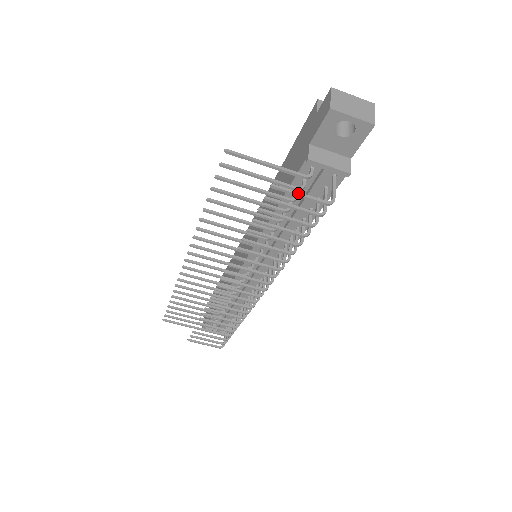
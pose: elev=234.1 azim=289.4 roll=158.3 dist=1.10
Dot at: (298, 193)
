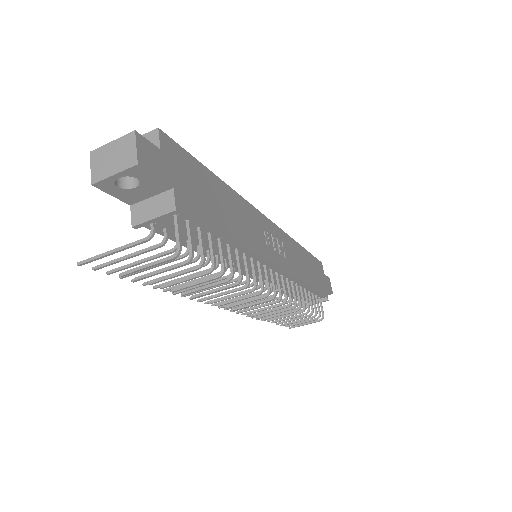
Dot at: (143, 267)
